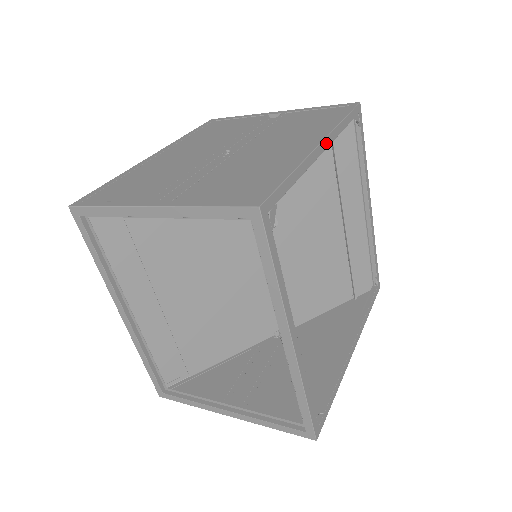
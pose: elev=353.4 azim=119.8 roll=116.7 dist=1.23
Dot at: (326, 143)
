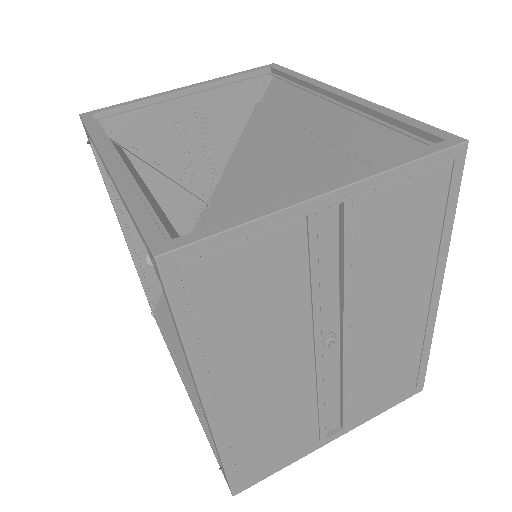
Dot at: occluded
